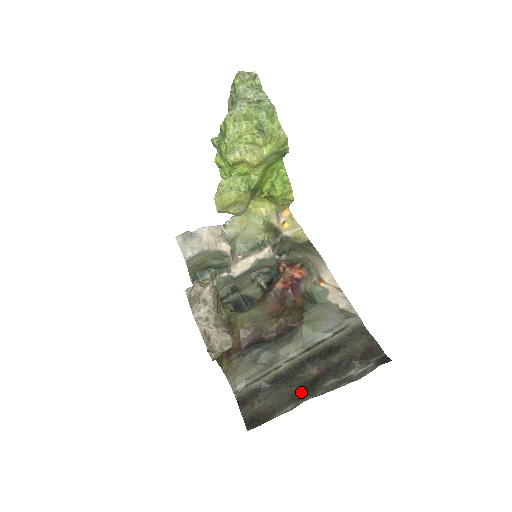
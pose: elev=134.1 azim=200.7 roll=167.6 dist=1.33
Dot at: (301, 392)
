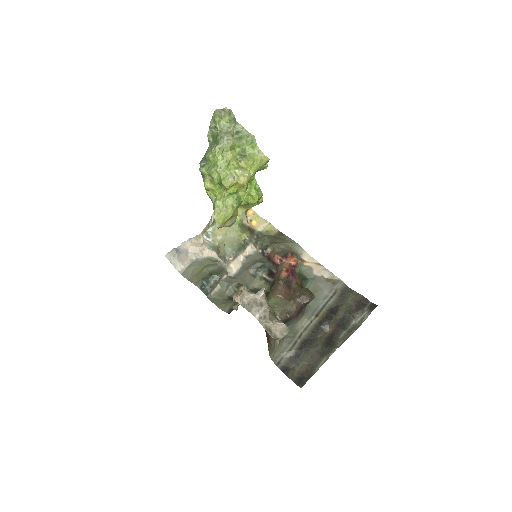
Dot at: (327, 347)
